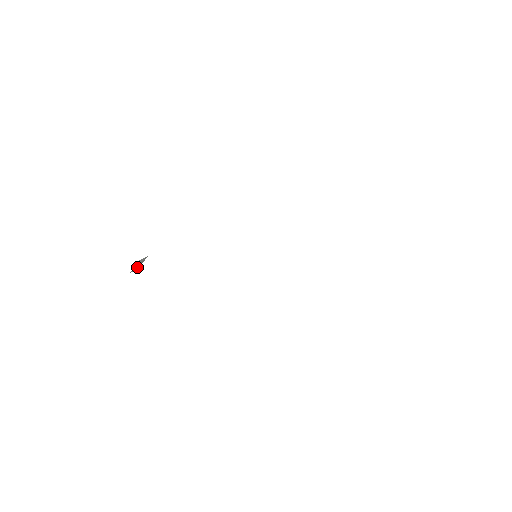
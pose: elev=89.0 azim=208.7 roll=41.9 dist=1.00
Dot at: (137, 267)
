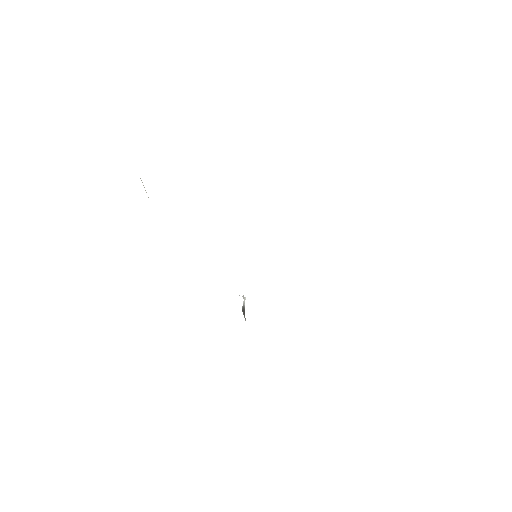
Dot at: occluded
